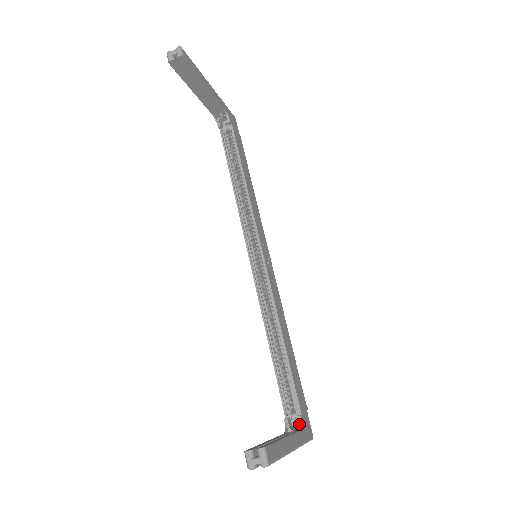
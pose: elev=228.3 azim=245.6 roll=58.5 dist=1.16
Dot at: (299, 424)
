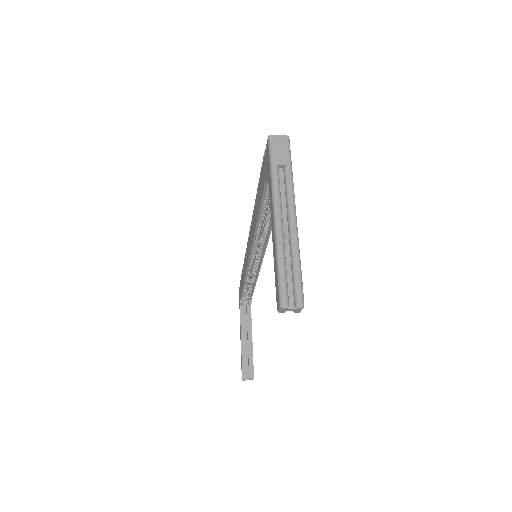
Dot at: (249, 305)
